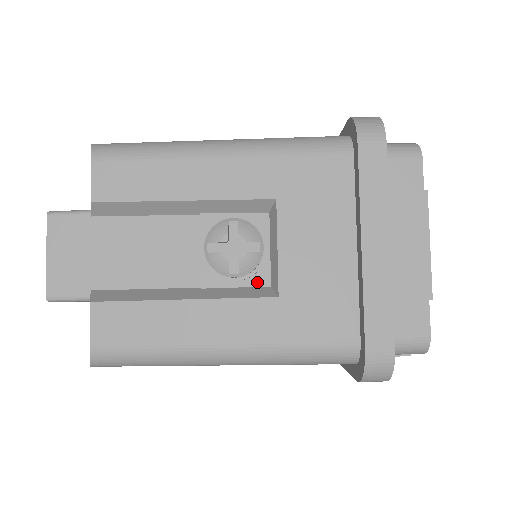
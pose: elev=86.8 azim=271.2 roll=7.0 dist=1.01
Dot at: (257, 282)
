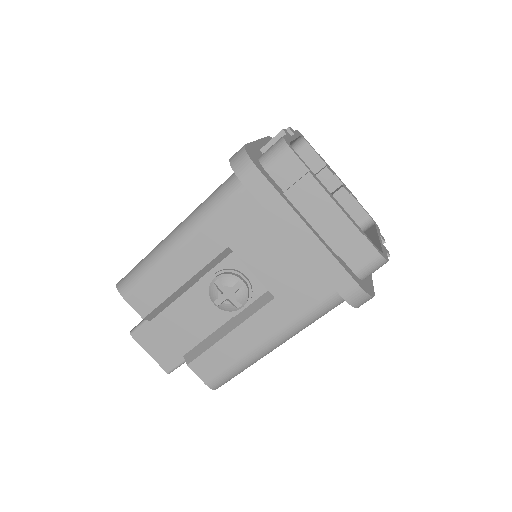
Dot at: (259, 293)
